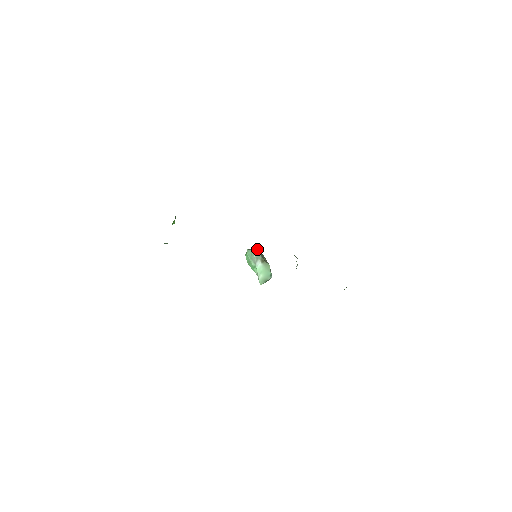
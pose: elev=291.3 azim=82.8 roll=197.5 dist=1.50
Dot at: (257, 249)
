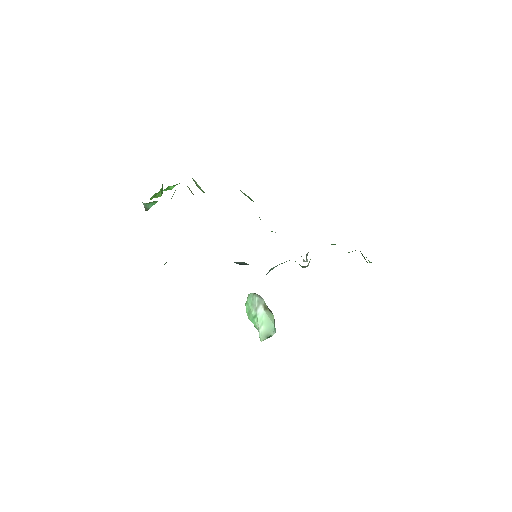
Dot at: occluded
